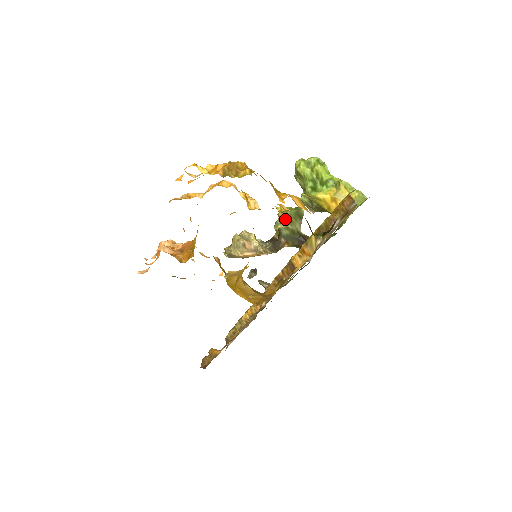
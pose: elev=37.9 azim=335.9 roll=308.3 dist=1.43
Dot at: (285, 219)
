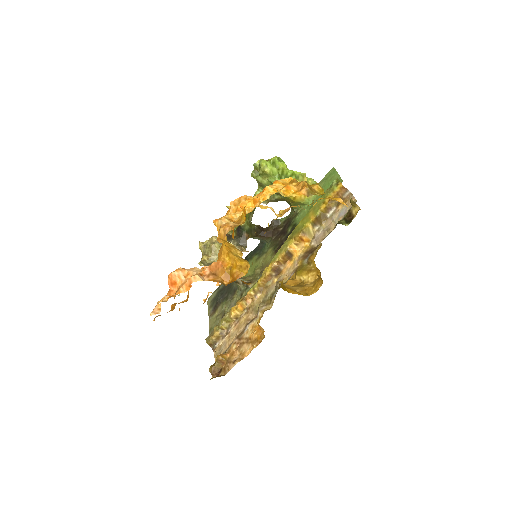
Dot at: occluded
